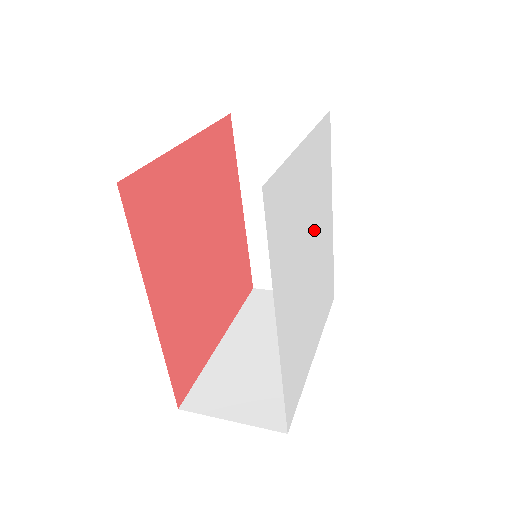
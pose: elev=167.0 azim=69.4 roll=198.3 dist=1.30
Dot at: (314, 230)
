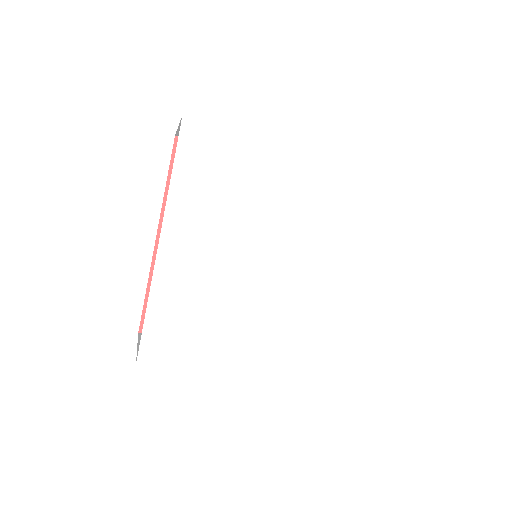
Dot at: (294, 243)
